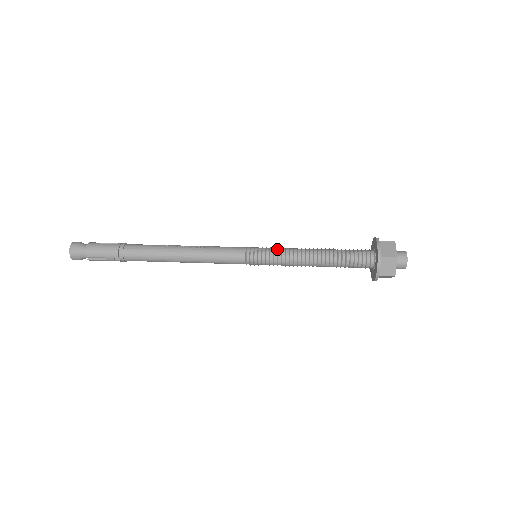
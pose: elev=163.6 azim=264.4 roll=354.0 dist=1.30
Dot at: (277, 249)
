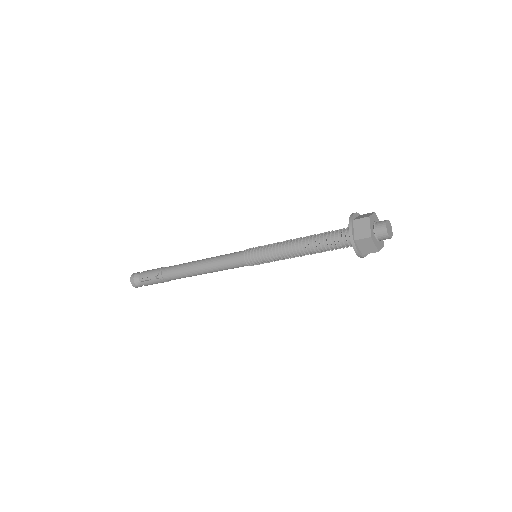
Dot at: (271, 244)
